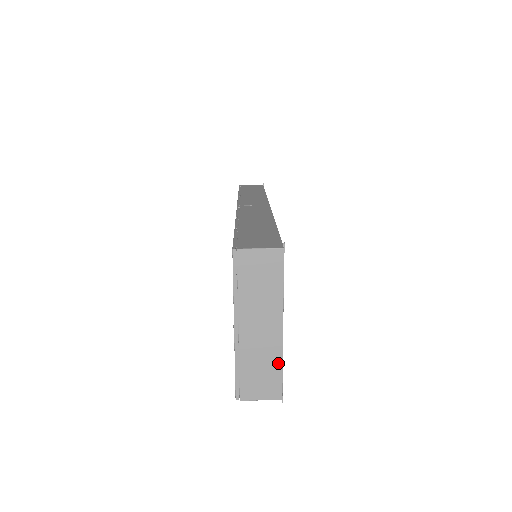
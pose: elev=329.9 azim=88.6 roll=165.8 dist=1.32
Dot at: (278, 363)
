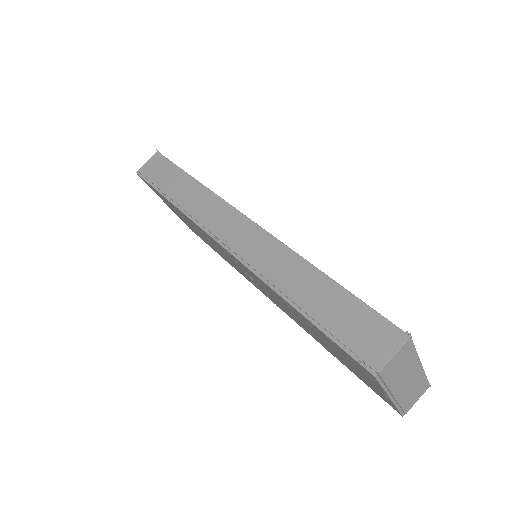
Dot at: (423, 379)
